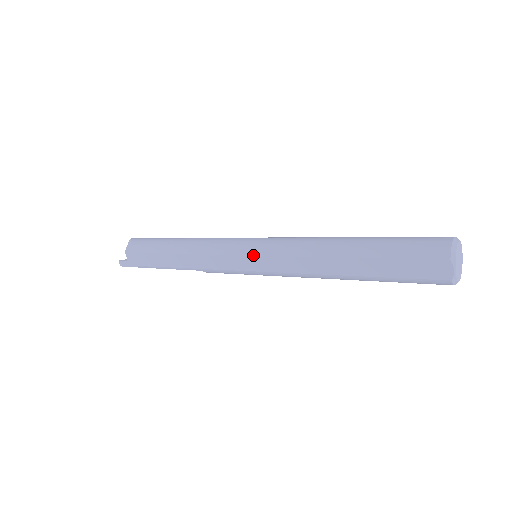
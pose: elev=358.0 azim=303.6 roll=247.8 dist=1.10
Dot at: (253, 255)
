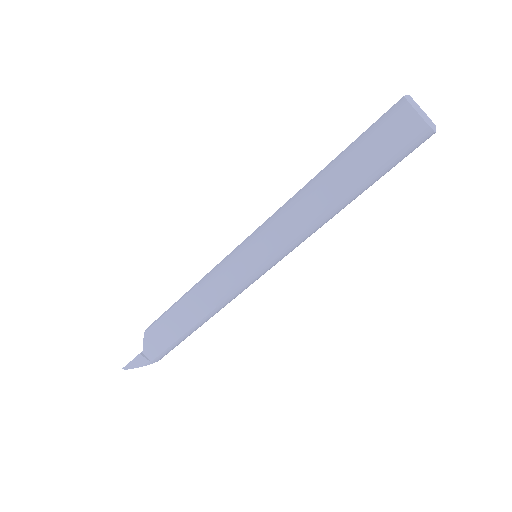
Dot at: occluded
